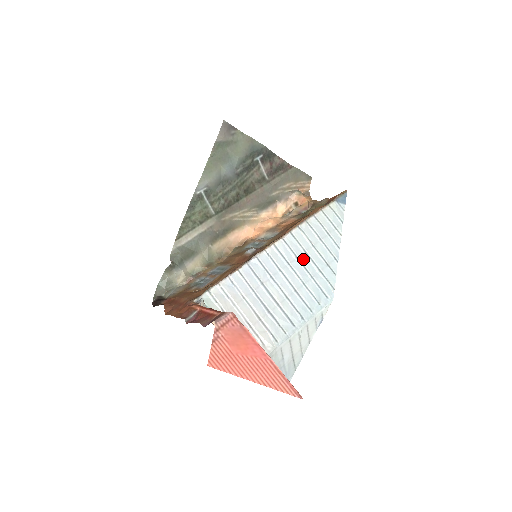
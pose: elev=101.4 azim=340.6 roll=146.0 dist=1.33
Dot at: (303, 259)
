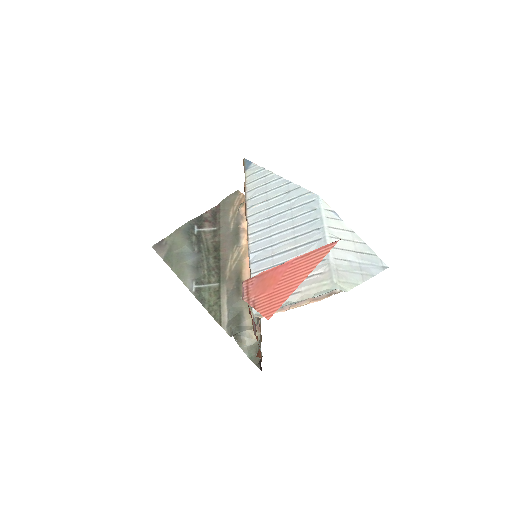
Dot at: (273, 213)
